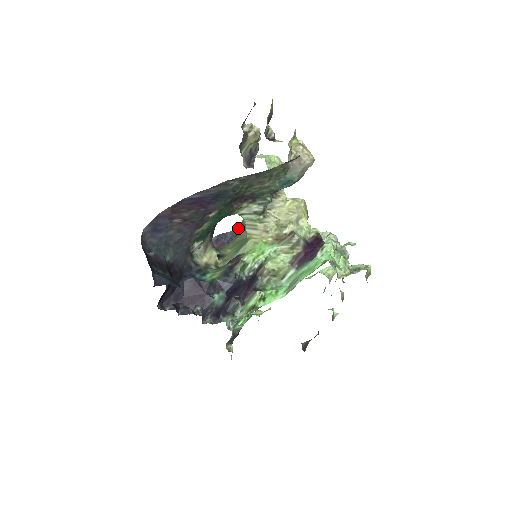
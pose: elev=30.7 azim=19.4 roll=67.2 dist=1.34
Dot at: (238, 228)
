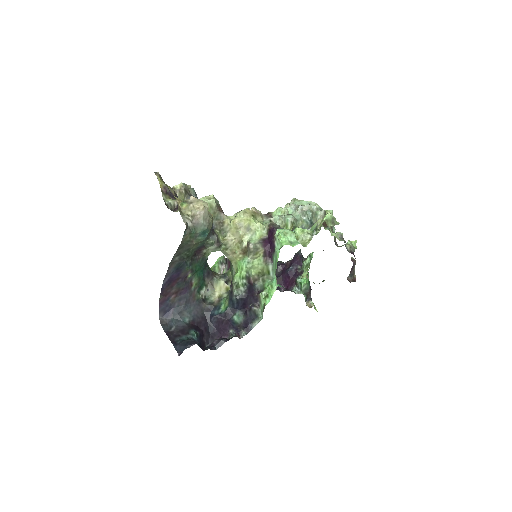
Dot at: occluded
